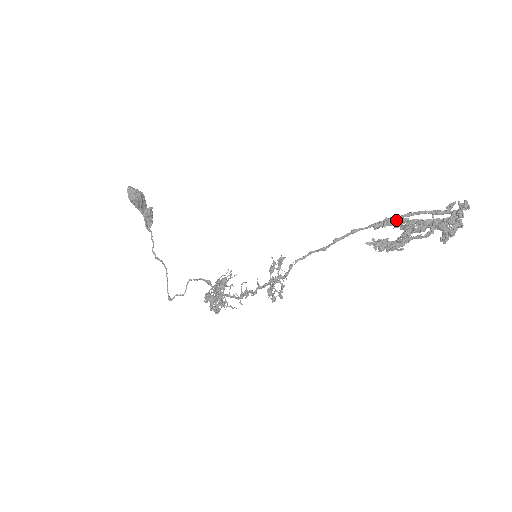
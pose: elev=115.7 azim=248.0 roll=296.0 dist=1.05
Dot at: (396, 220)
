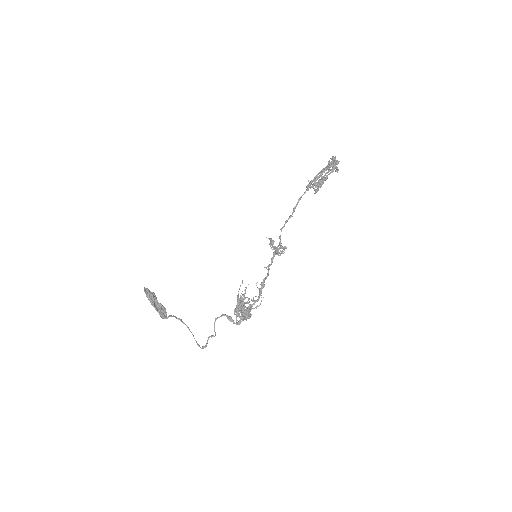
Dot at: (313, 180)
